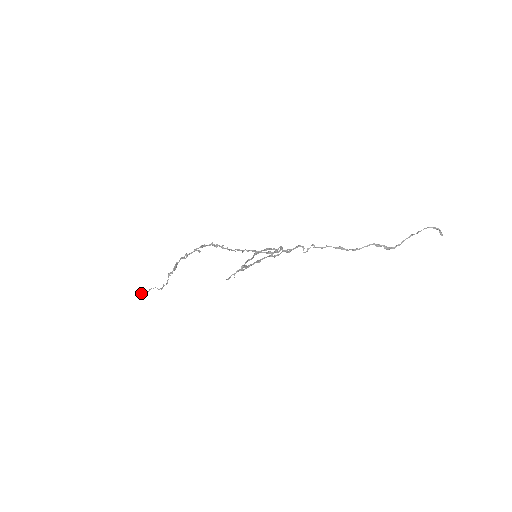
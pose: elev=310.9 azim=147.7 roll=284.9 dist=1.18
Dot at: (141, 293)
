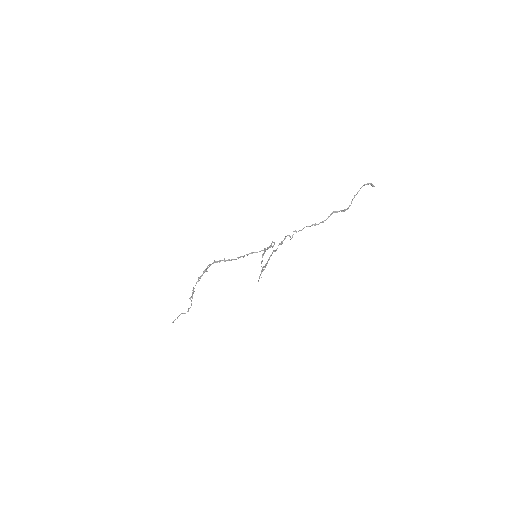
Dot at: occluded
